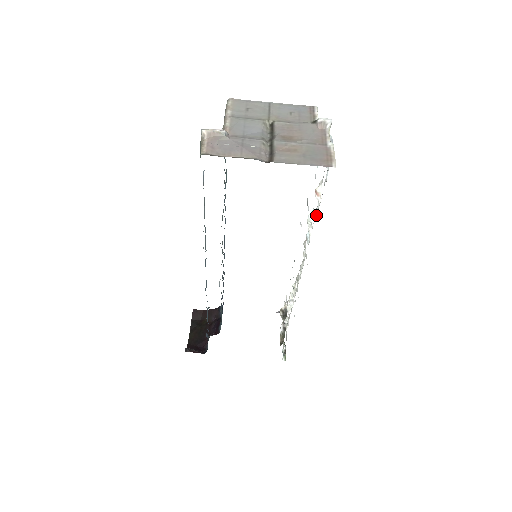
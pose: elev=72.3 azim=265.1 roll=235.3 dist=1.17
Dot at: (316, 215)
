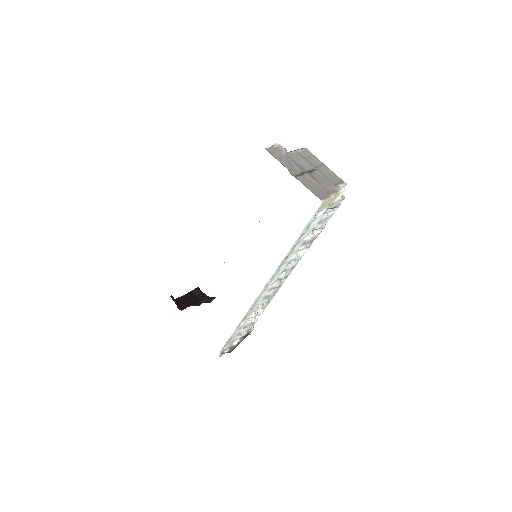
Dot at: (303, 246)
